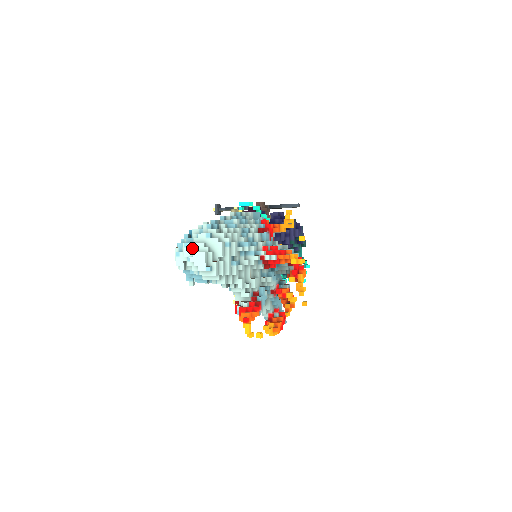
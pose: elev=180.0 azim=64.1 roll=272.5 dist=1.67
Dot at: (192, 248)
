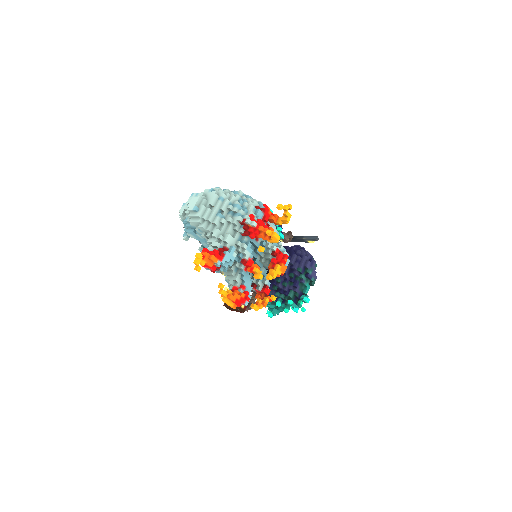
Dot at: (194, 196)
